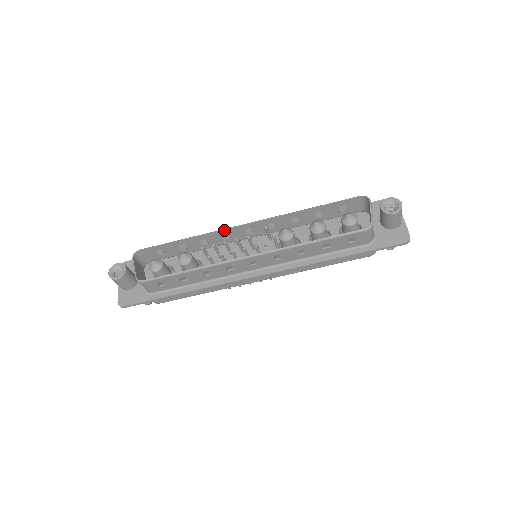
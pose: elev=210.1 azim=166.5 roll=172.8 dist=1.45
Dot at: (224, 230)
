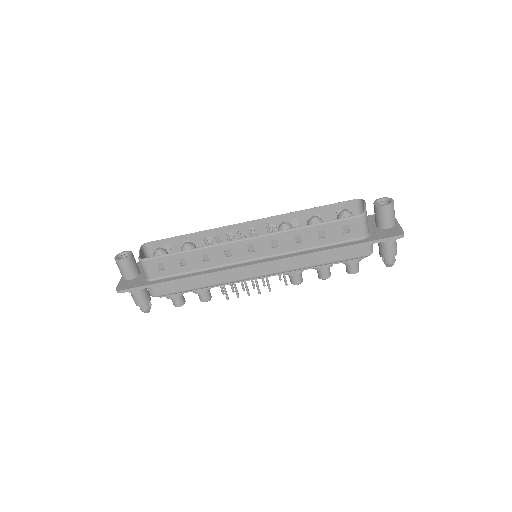
Dot at: (228, 226)
